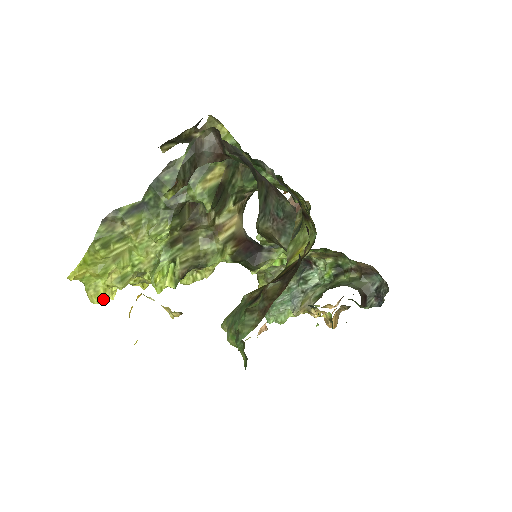
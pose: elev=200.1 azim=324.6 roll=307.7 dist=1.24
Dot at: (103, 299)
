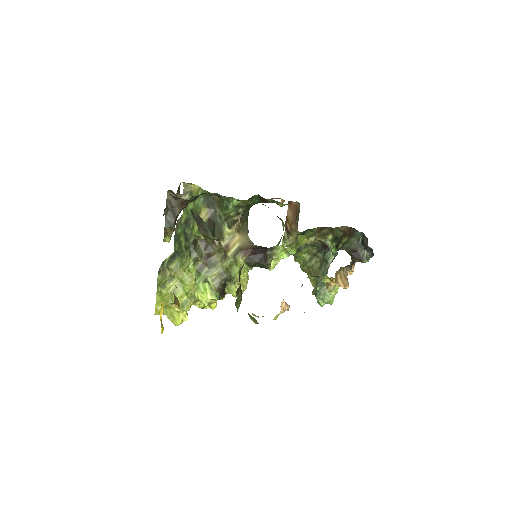
Dot at: (179, 321)
